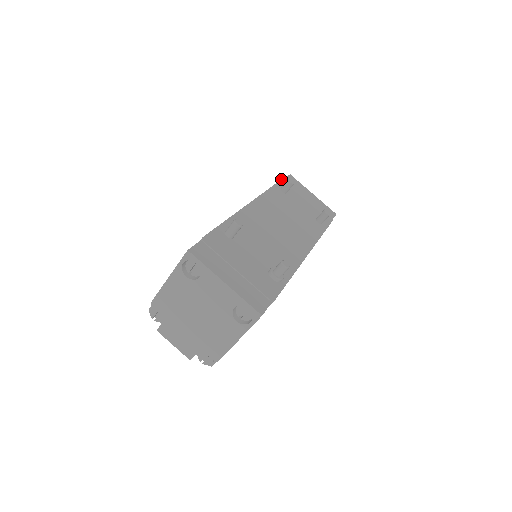
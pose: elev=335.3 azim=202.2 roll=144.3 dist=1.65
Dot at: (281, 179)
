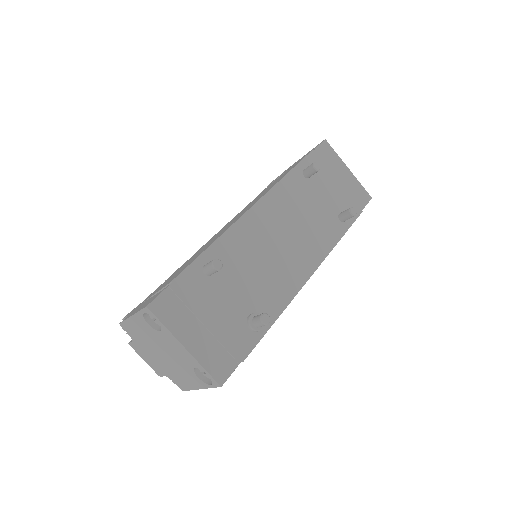
Dot at: (309, 152)
